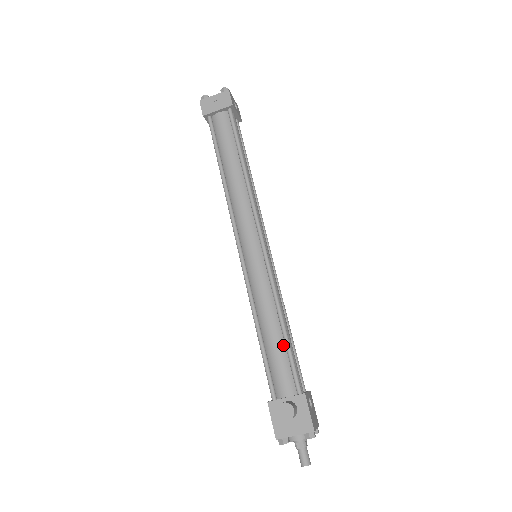
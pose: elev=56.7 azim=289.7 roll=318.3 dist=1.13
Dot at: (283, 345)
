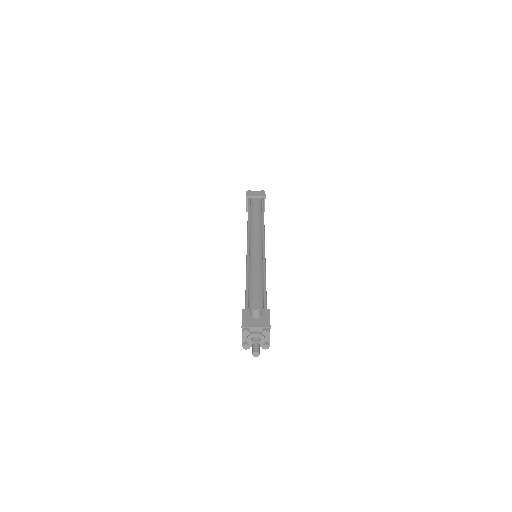
Dot at: (262, 289)
